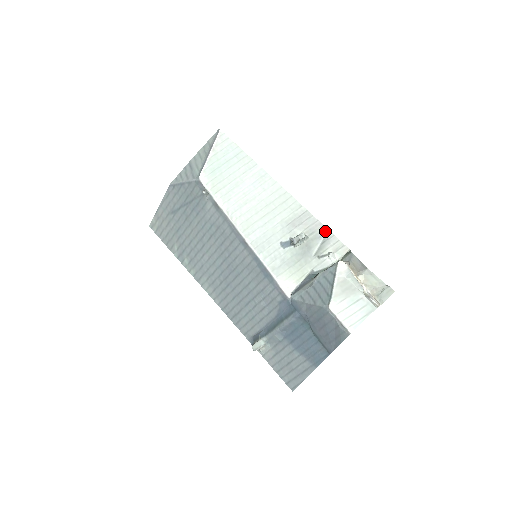
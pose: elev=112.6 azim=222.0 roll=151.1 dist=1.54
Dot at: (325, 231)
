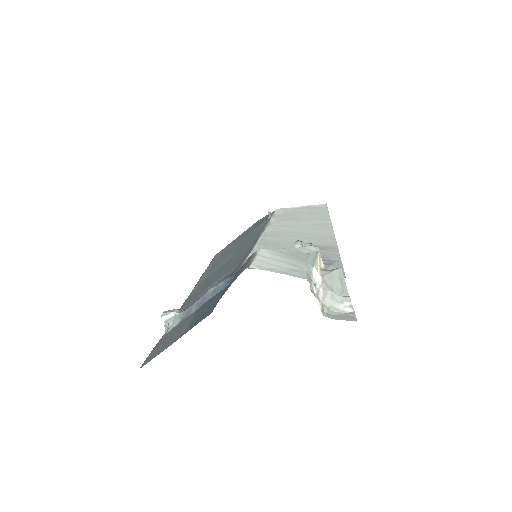
Dot at: (337, 261)
